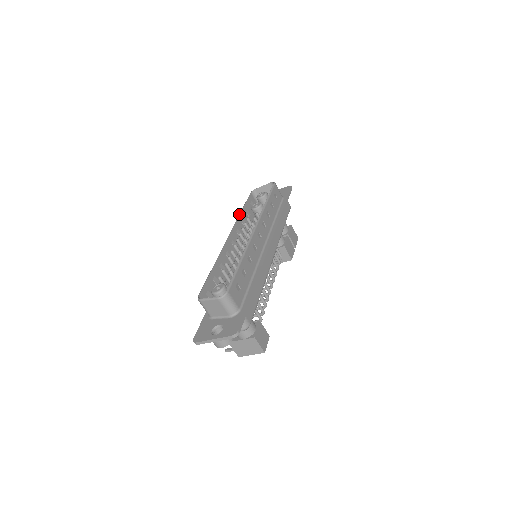
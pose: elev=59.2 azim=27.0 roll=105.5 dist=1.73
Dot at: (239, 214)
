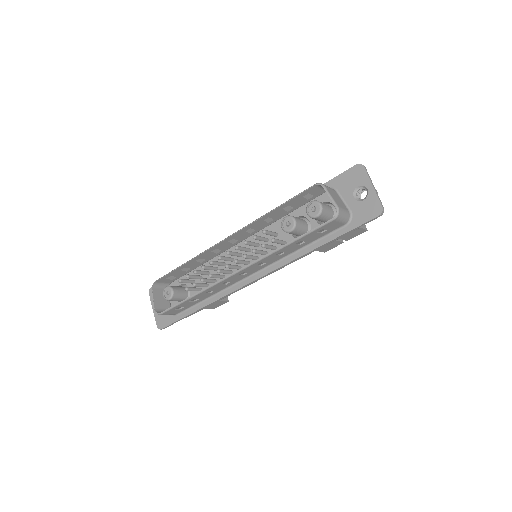
Dot at: (263, 215)
